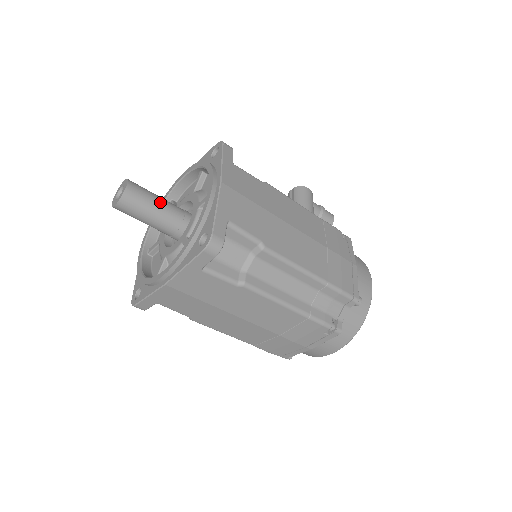
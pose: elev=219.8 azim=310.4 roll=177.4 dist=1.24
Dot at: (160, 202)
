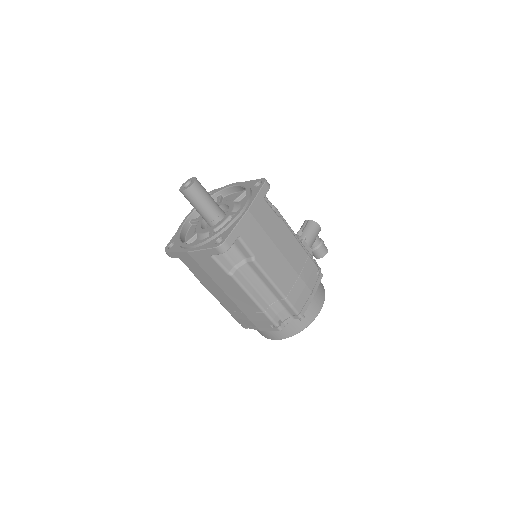
Dot at: (209, 200)
